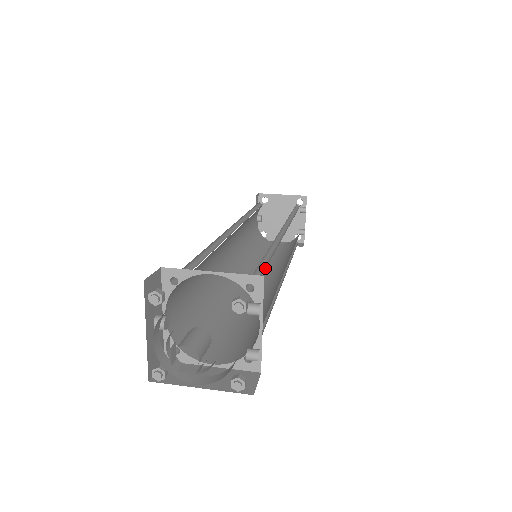
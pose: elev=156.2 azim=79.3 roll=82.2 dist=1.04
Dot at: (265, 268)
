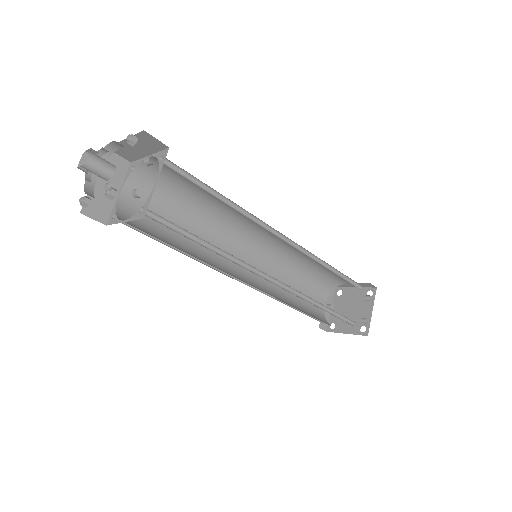
Dot at: (203, 187)
